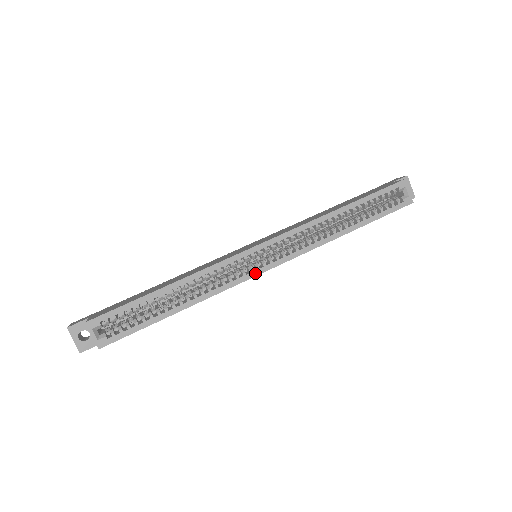
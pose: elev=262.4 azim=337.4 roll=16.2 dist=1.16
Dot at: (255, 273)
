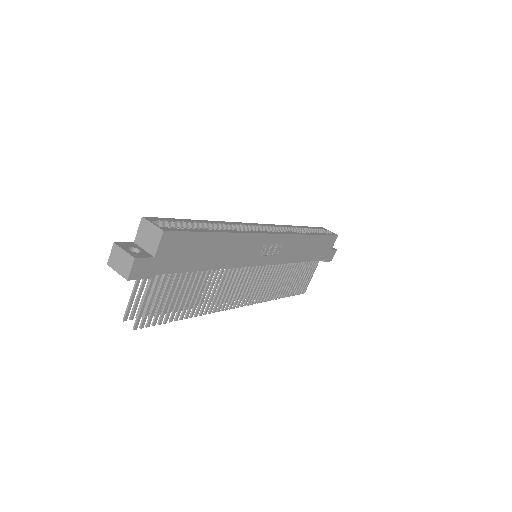
Dot at: (267, 232)
